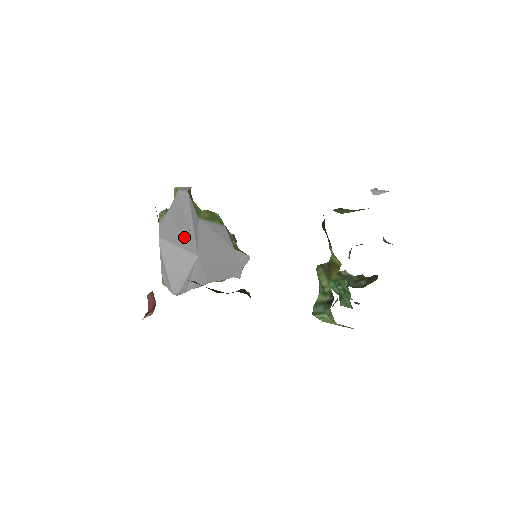
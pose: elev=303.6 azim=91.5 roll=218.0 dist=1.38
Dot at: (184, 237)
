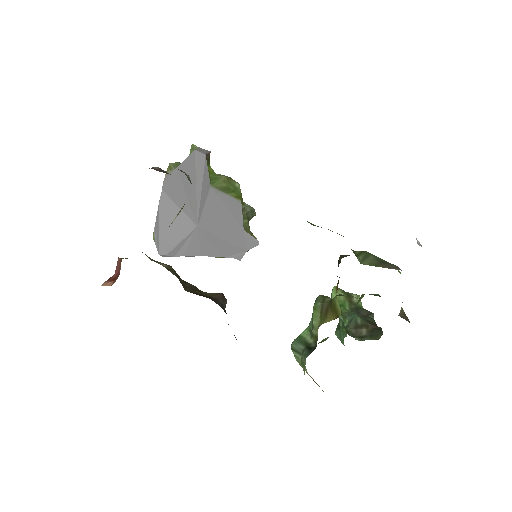
Dot at: (188, 201)
